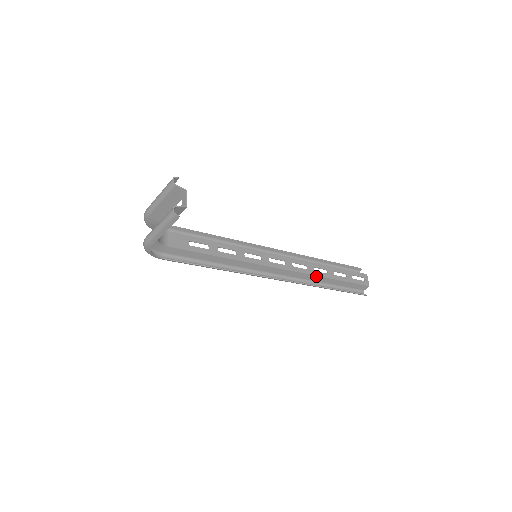
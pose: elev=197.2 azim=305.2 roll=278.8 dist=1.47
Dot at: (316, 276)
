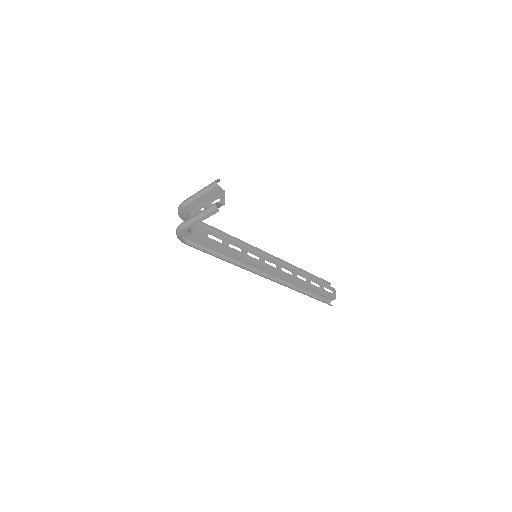
Dot at: (298, 282)
